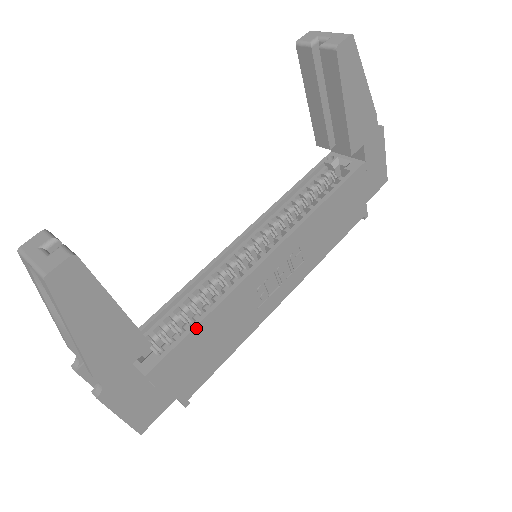
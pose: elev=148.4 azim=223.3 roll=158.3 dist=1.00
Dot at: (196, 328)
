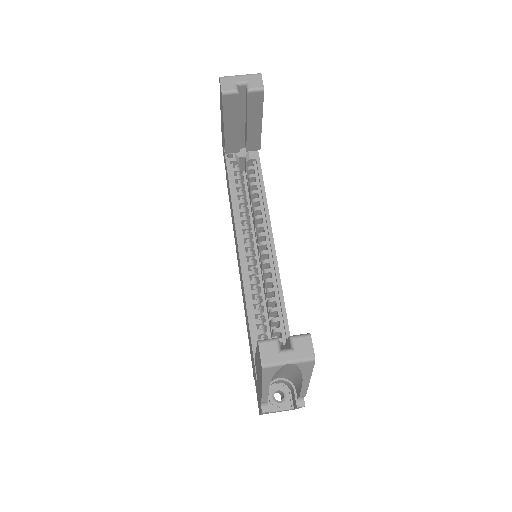
Dot at: (288, 325)
